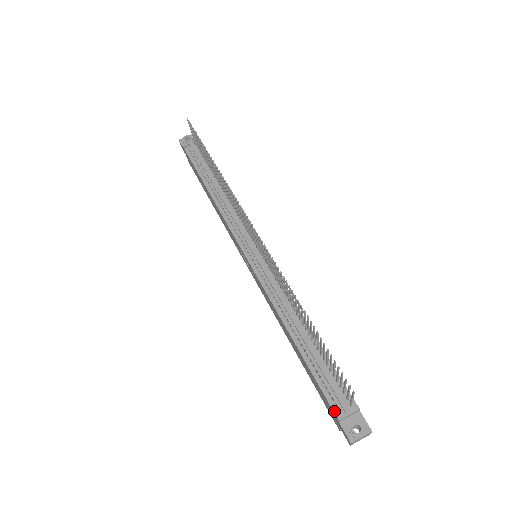
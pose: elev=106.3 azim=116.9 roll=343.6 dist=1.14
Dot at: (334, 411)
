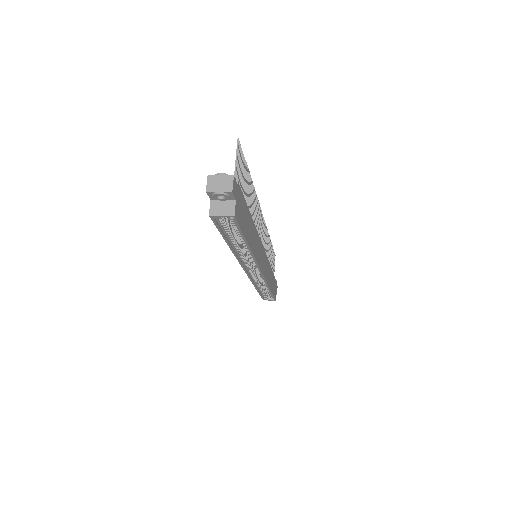
Dot at: occluded
